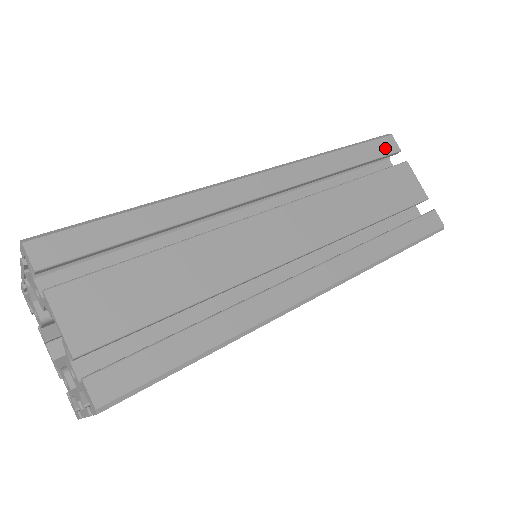
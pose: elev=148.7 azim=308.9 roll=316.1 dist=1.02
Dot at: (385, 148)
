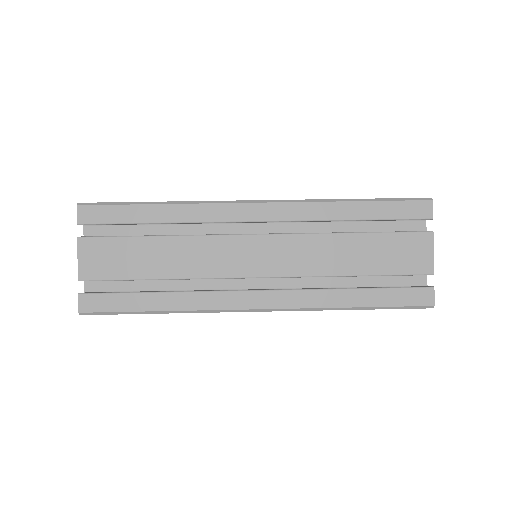
Dot at: (413, 212)
